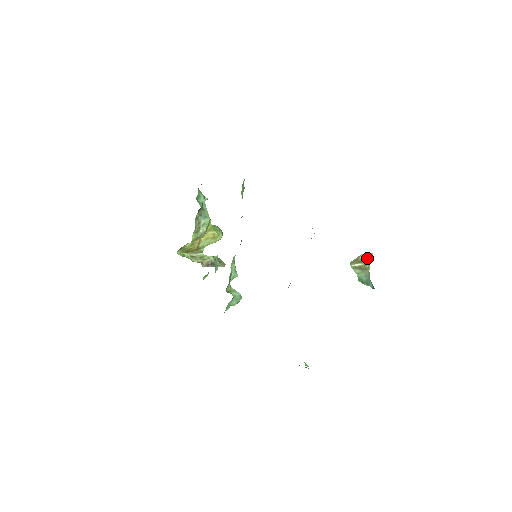
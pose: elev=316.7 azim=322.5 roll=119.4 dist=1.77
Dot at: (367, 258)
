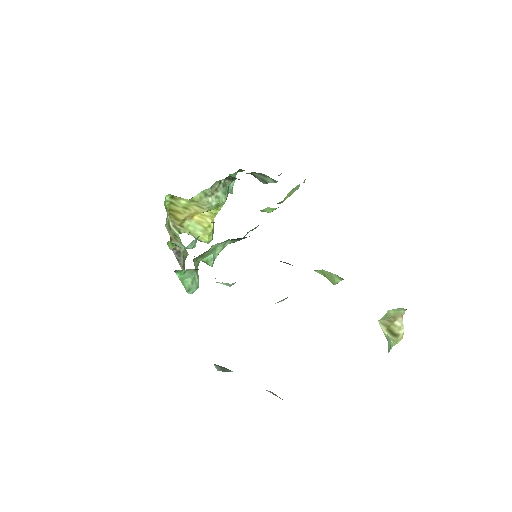
Dot at: (397, 334)
